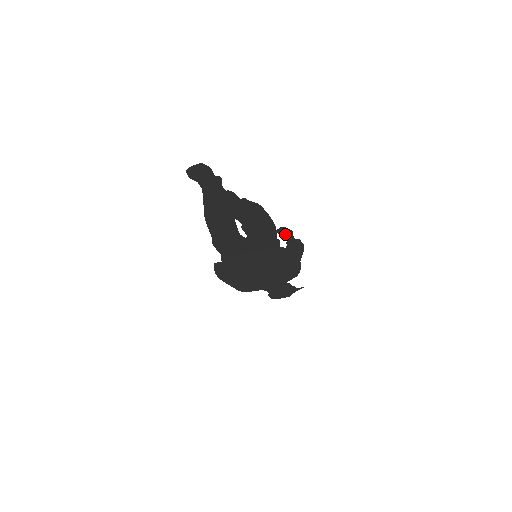
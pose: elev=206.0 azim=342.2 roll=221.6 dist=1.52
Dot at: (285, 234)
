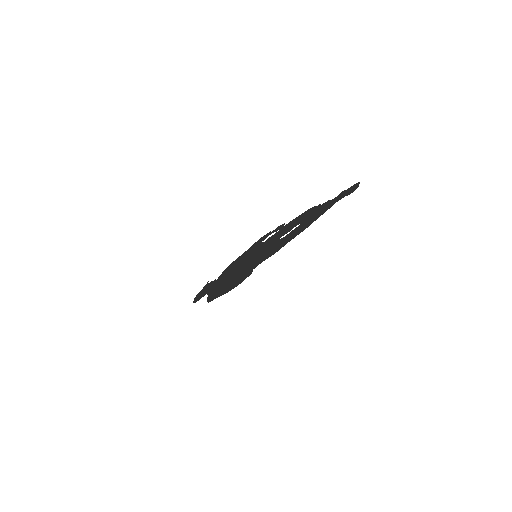
Dot at: (277, 229)
